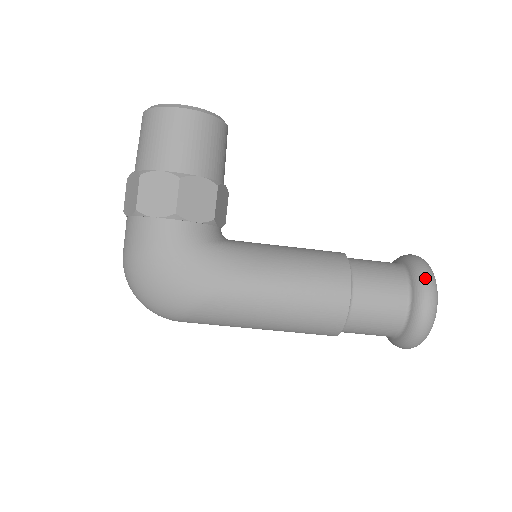
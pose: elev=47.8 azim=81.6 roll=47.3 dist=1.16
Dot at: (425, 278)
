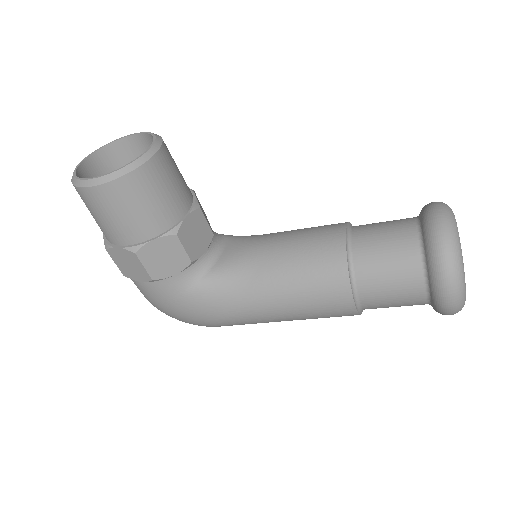
Dot at: (442, 270)
